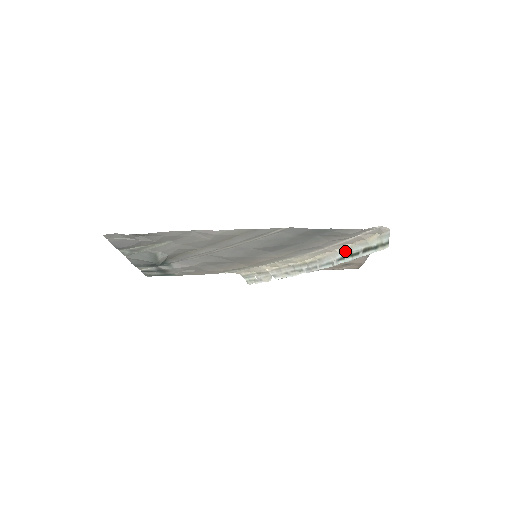
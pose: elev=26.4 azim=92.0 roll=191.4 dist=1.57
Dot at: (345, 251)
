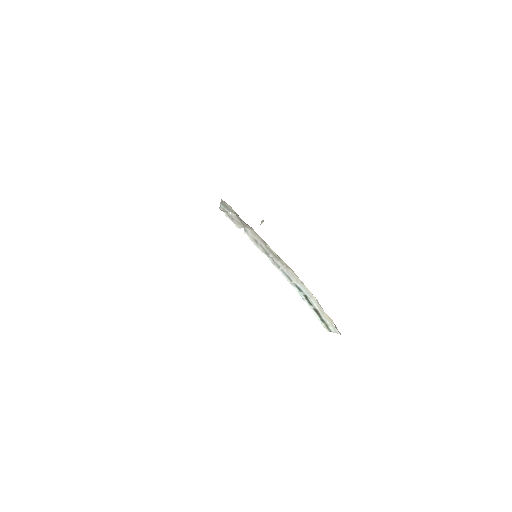
Dot at: (307, 291)
